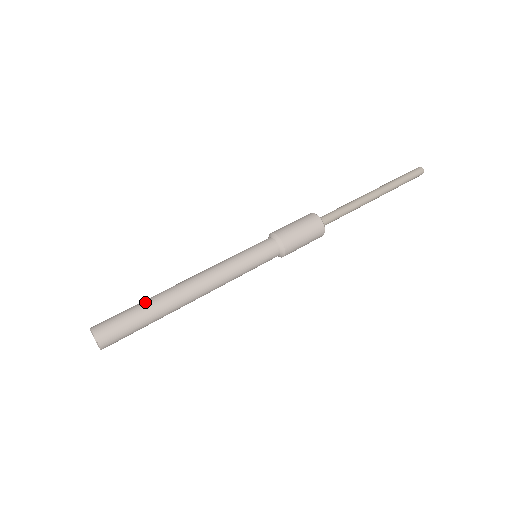
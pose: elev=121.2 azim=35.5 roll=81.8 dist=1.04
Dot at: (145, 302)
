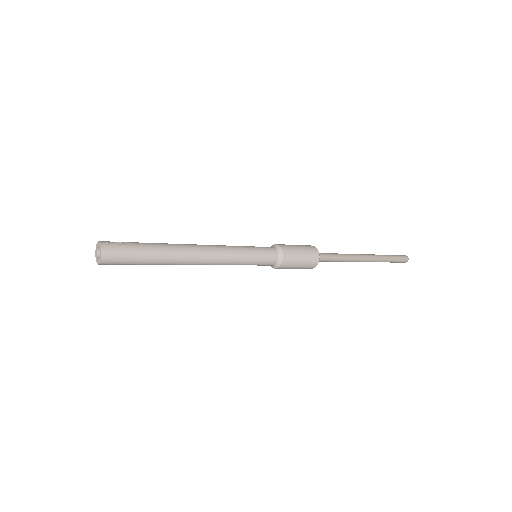
Dot at: (156, 255)
